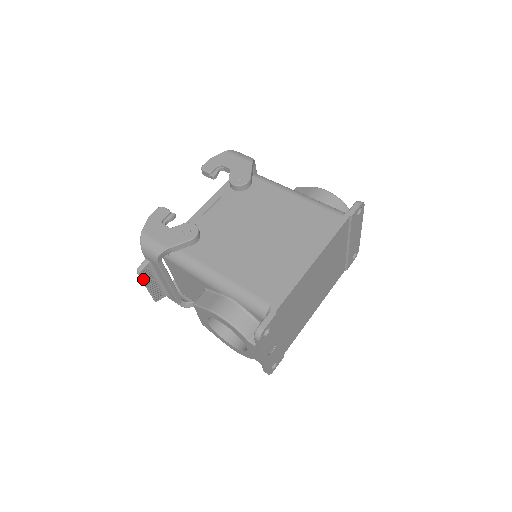
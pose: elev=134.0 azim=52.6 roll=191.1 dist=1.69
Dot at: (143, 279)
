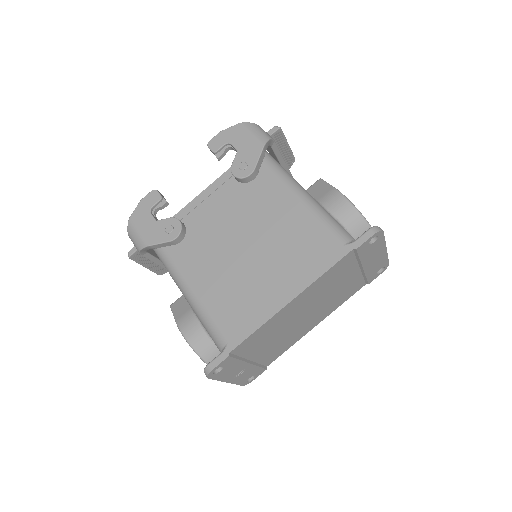
Dot at: (137, 261)
